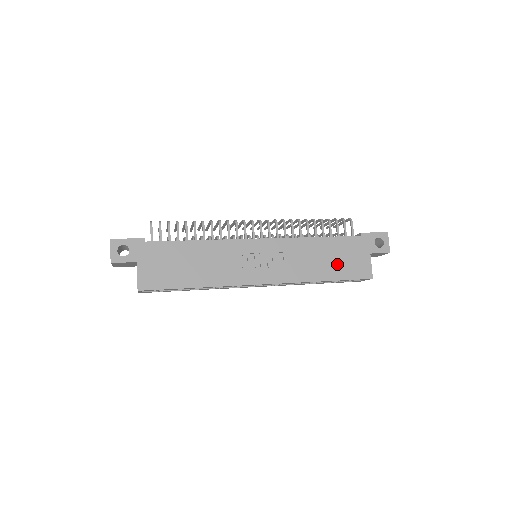
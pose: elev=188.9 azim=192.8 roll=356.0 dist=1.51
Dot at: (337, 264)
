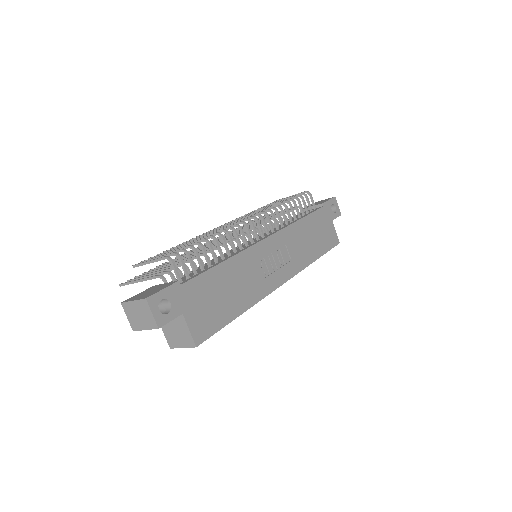
Dot at: (319, 239)
